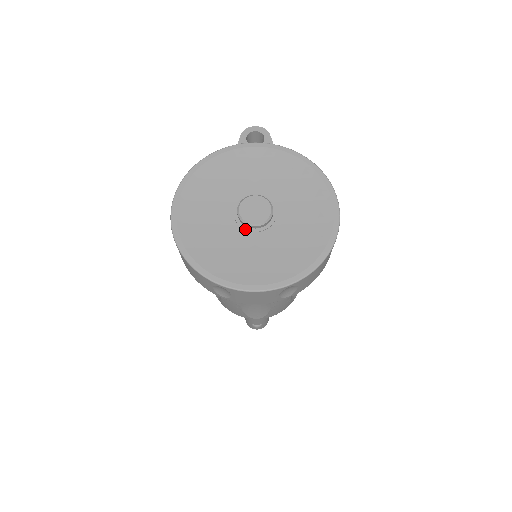
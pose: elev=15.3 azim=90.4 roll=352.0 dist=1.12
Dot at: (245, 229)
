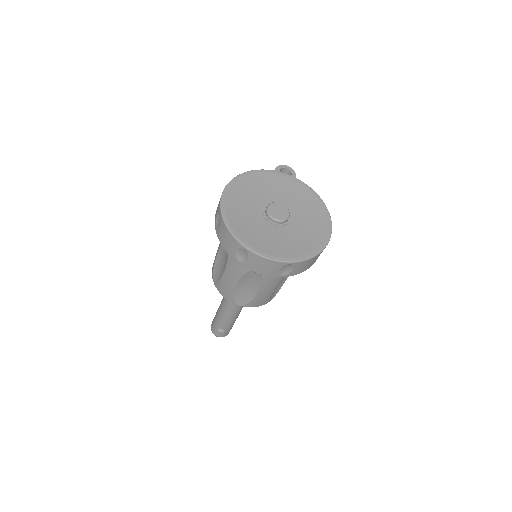
Dot at: (268, 221)
